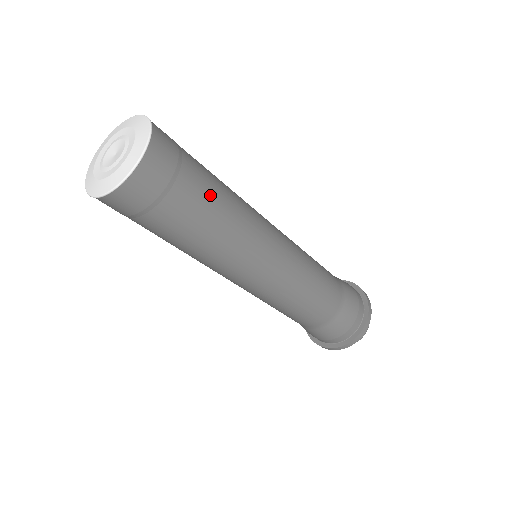
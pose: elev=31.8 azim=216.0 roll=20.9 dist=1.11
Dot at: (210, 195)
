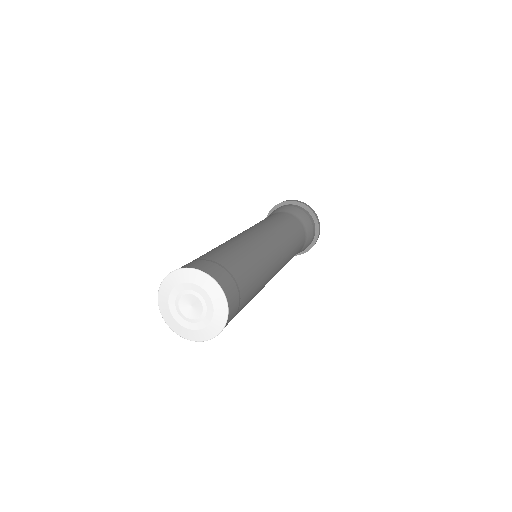
Dot at: occluded
